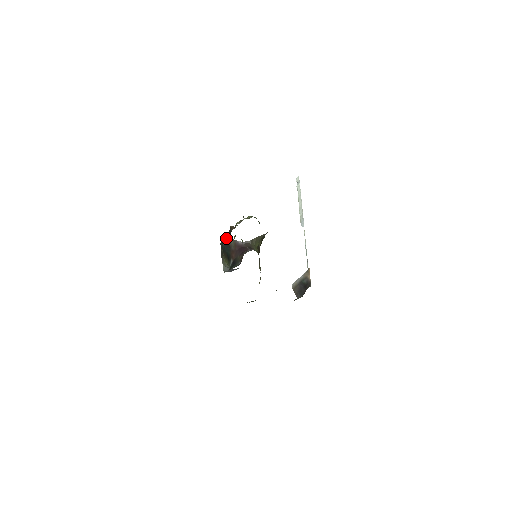
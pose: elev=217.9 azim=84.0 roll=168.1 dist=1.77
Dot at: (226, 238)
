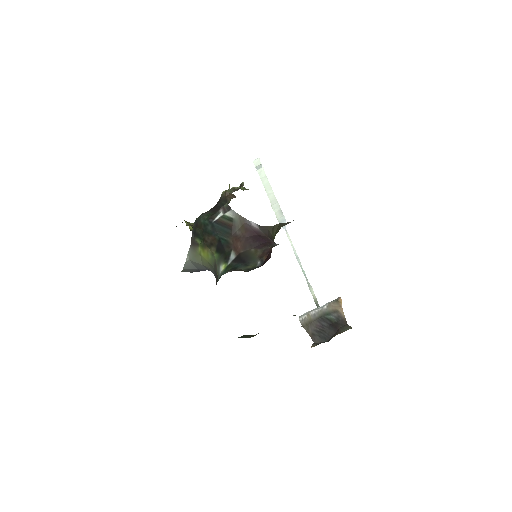
Dot at: (222, 210)
